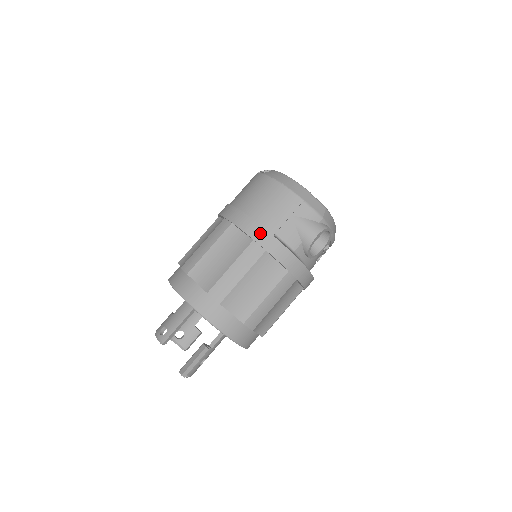
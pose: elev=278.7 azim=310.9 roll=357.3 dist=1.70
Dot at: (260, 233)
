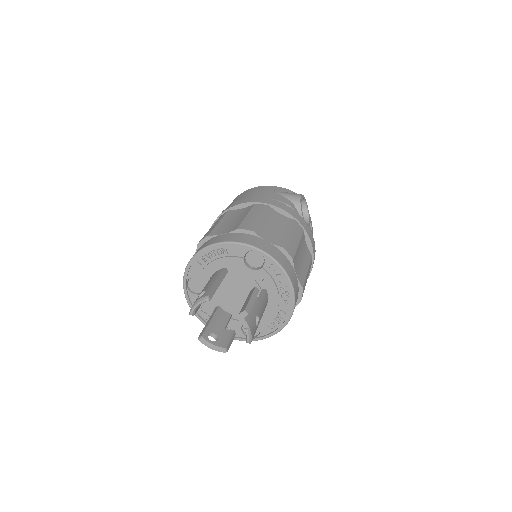
Dot at: (257, 199)
